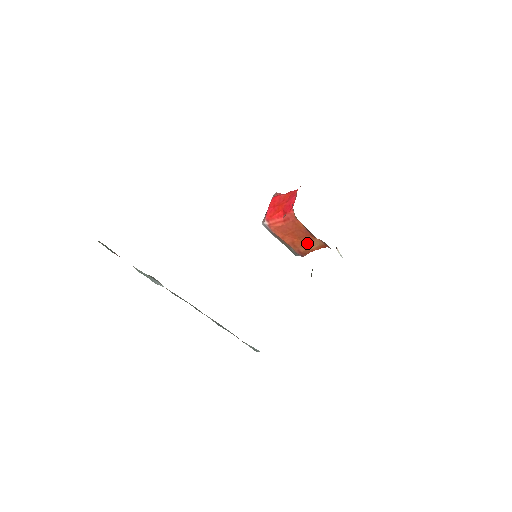
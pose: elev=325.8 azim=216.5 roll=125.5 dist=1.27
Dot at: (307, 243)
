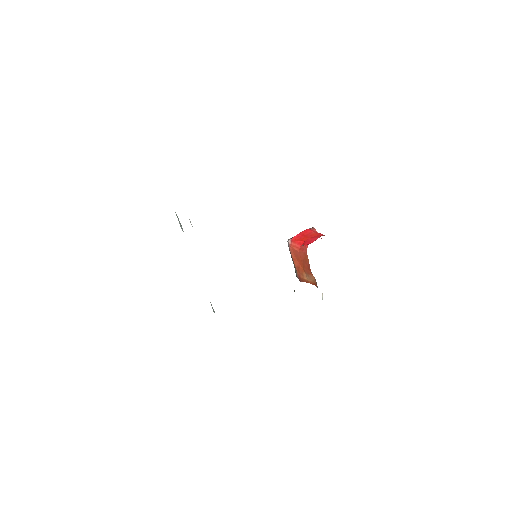
Dot at: (307, 274)
